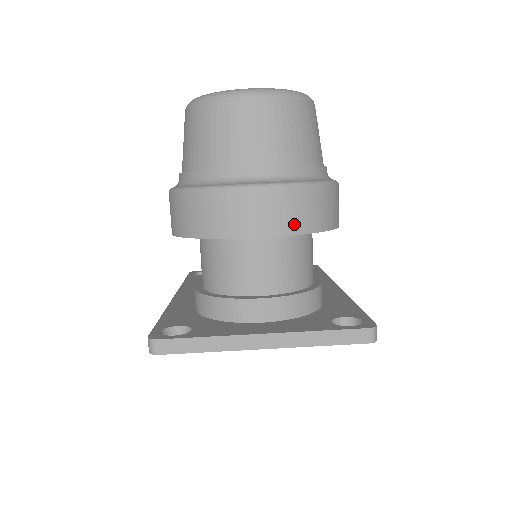
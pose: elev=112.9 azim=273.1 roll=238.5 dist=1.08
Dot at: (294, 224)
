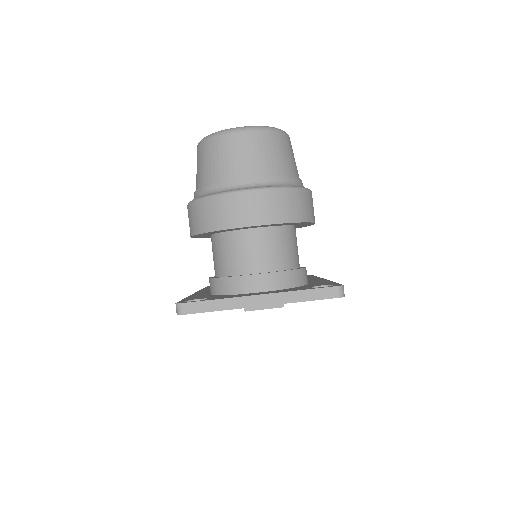
Dot at: (277, 216)
